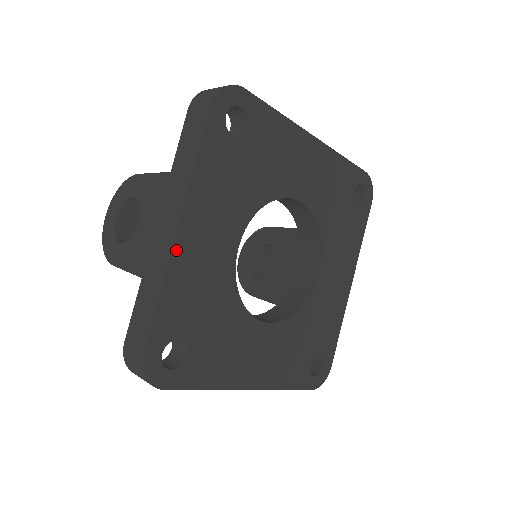
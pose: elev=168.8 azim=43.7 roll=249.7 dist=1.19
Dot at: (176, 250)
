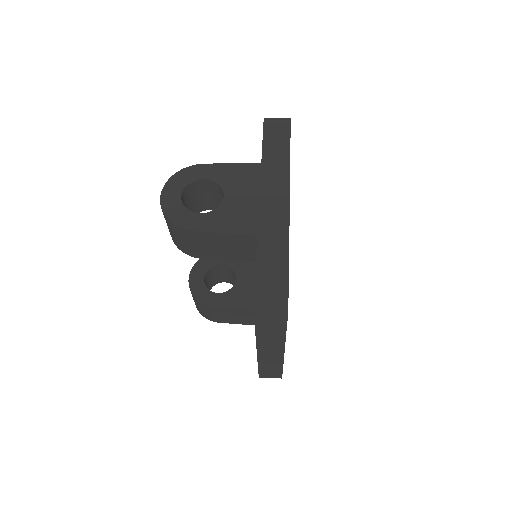
Dot at: (289, 210)
